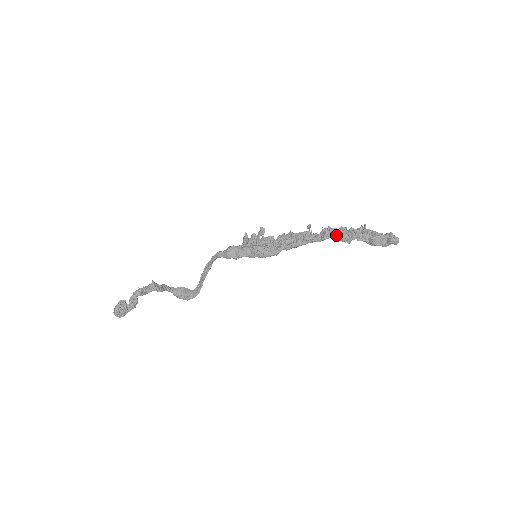
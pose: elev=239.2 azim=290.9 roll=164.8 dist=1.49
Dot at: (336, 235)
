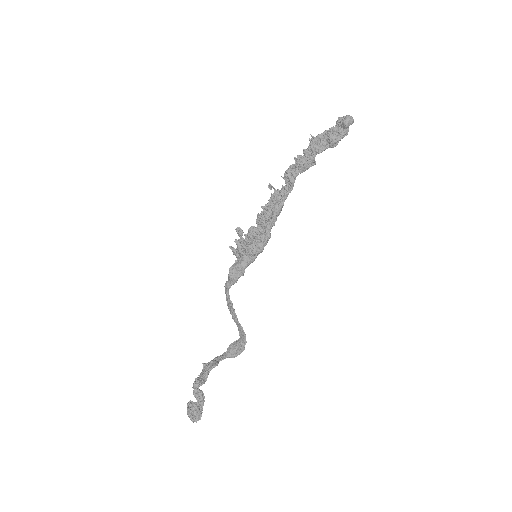
Dot at: (298, 169)
